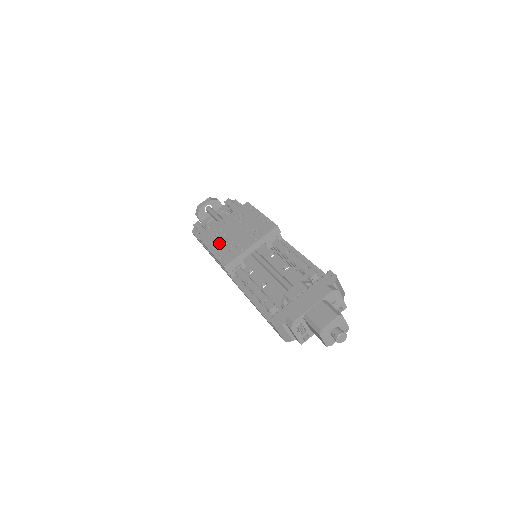
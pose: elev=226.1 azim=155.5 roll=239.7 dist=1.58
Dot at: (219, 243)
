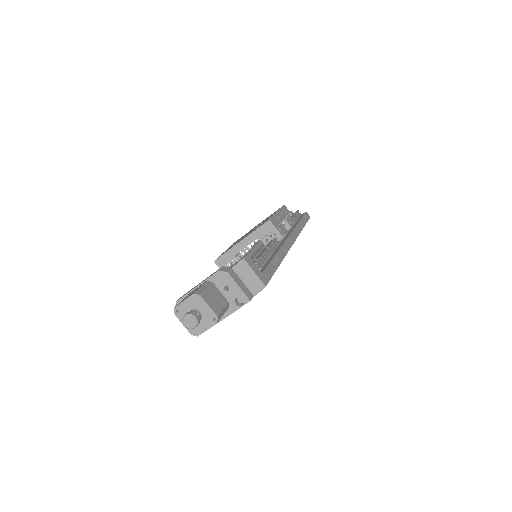
Dot at: occluded
